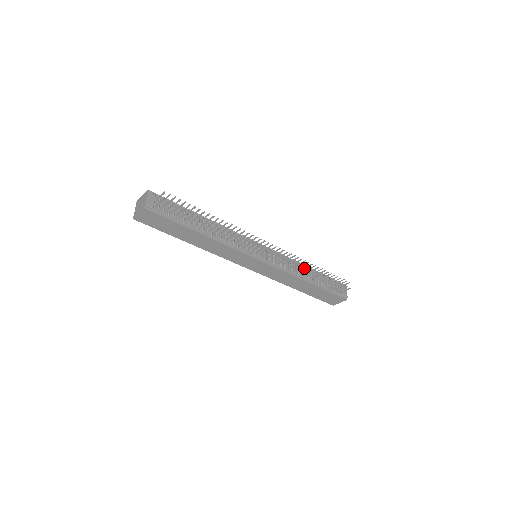
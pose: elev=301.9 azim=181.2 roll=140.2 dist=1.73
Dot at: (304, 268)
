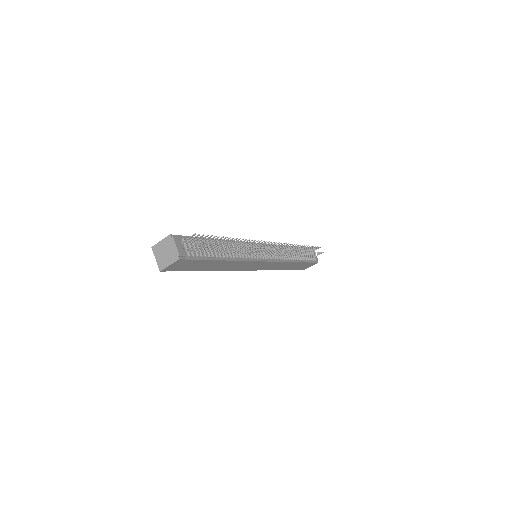
Dot at: occluded
